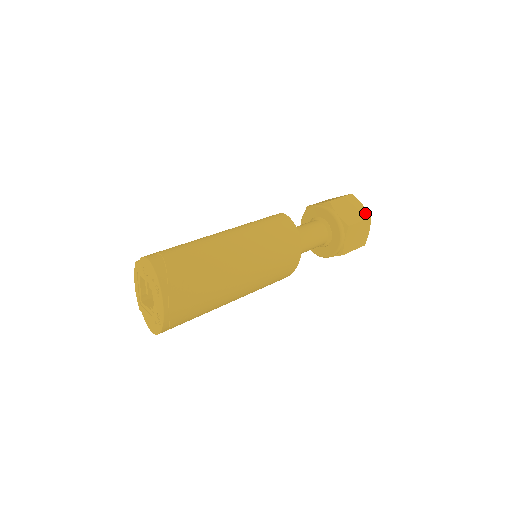
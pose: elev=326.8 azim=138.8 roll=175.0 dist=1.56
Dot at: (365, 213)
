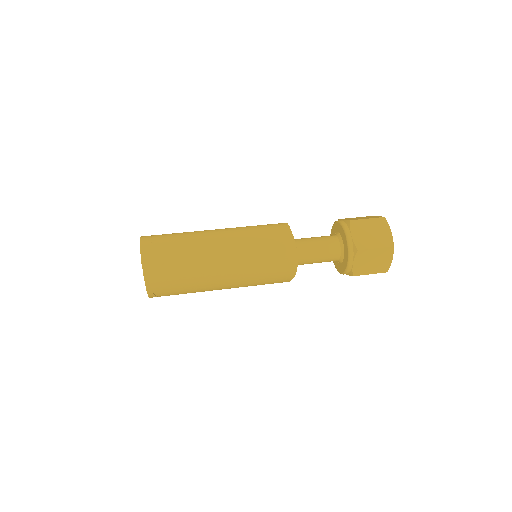
Dot at: (388, 240)
